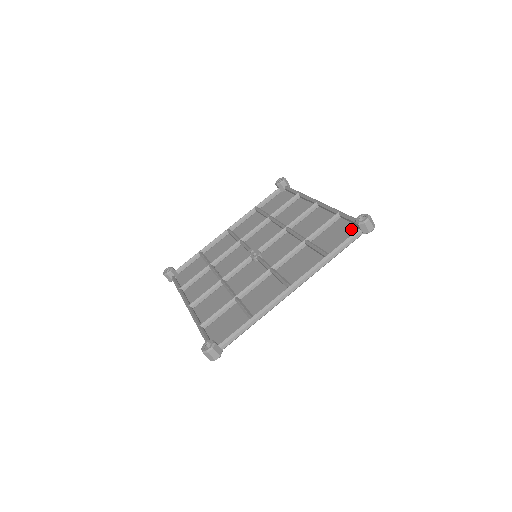
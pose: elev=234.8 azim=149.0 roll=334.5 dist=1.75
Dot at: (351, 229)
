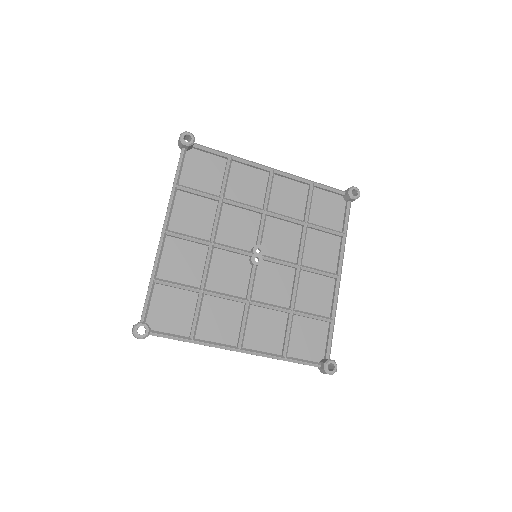
Dot at: (320, 349)
